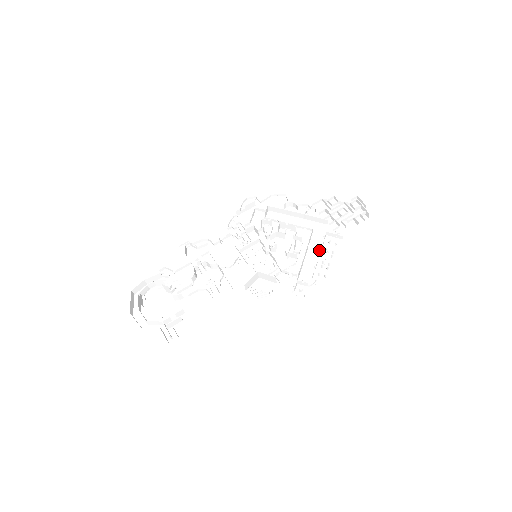
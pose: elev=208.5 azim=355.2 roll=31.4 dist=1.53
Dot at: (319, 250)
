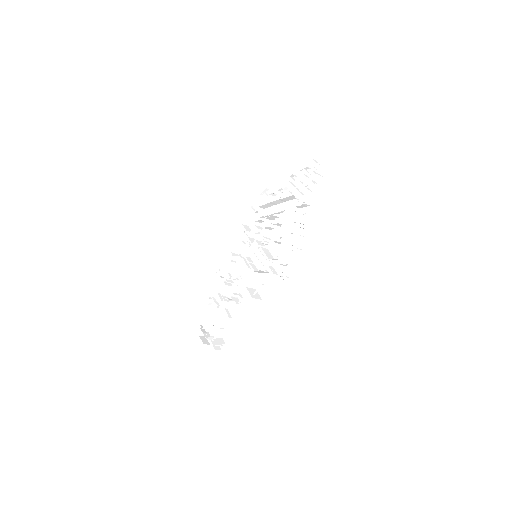
Dot at: (294, 227)
